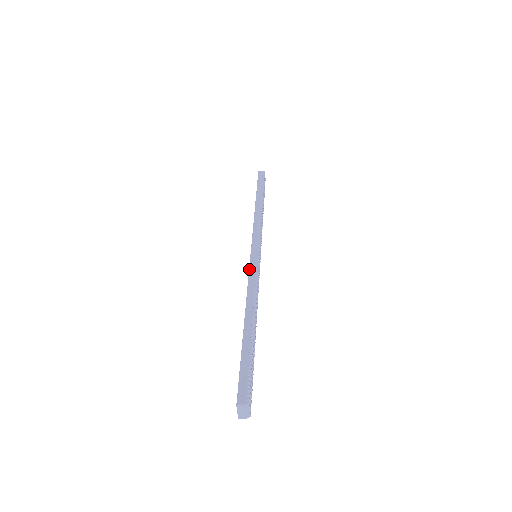
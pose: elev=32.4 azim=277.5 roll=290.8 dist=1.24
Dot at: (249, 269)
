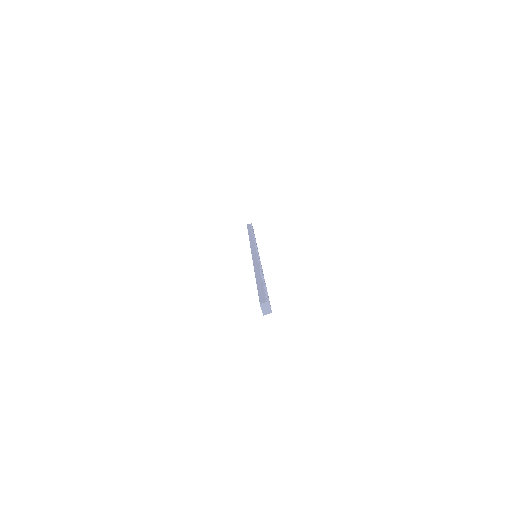
Dot at: (252, 259)
